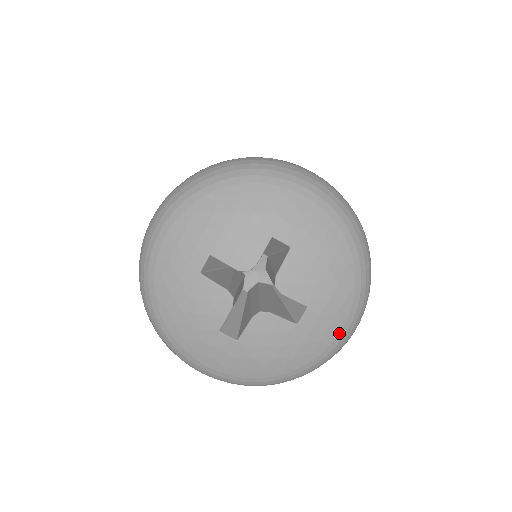
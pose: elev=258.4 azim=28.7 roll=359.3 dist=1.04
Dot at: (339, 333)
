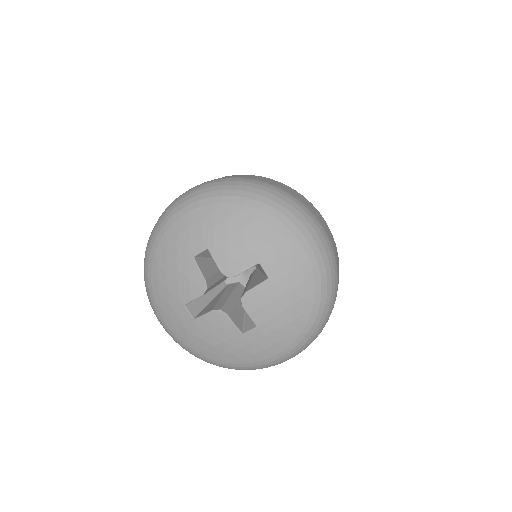
Dot at: (271, 357)
